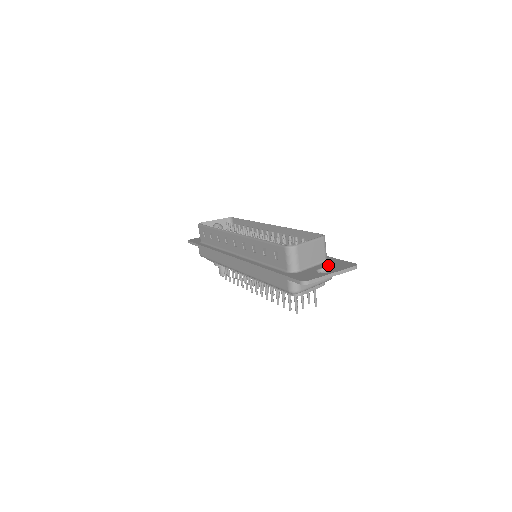
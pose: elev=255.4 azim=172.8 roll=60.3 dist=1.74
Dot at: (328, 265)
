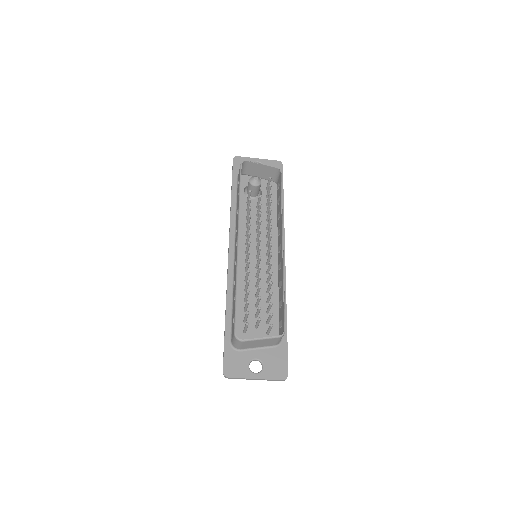
Dot at: (268, 358)
